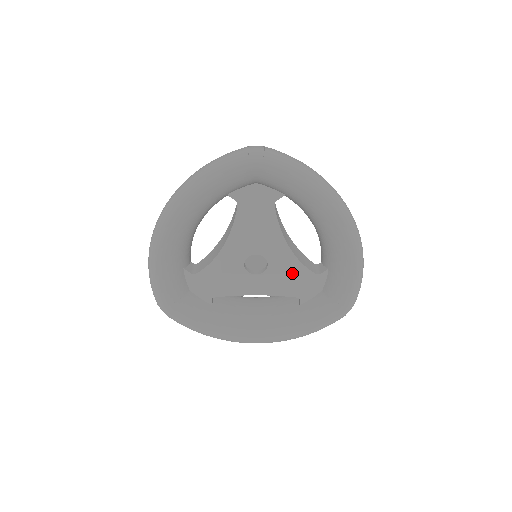
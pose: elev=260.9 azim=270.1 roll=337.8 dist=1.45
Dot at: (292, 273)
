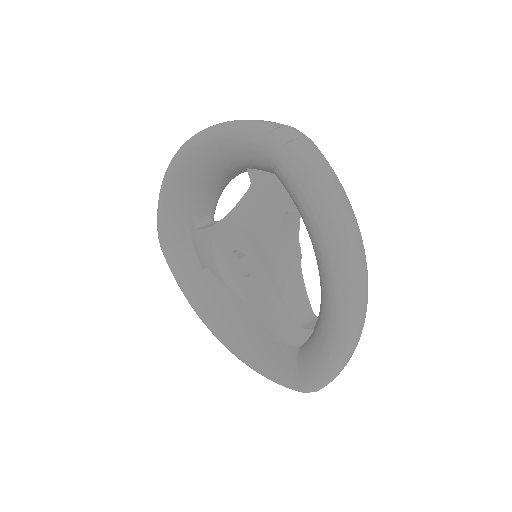
Dot at: (270, 302)
